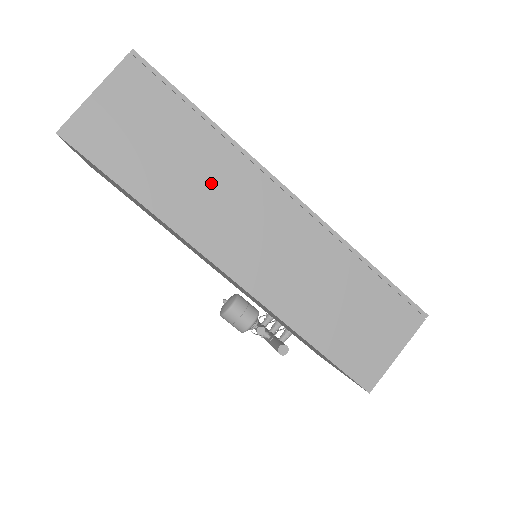
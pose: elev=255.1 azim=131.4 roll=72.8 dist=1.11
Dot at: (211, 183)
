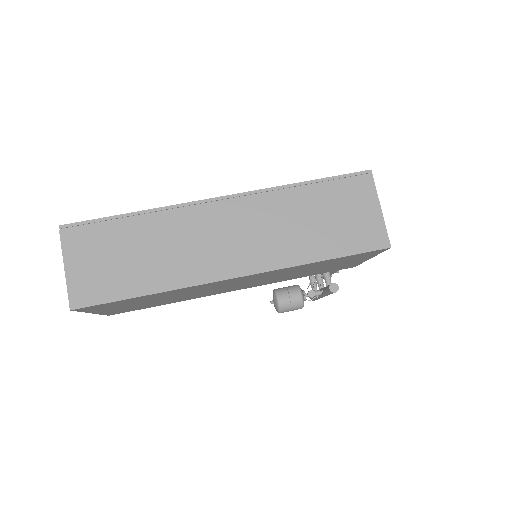
Dot at: (173, 242)
